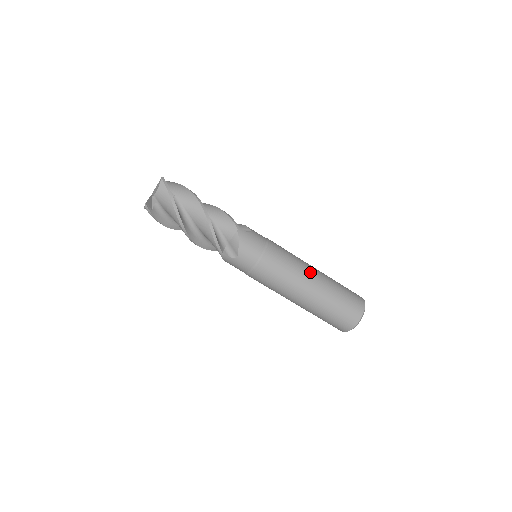
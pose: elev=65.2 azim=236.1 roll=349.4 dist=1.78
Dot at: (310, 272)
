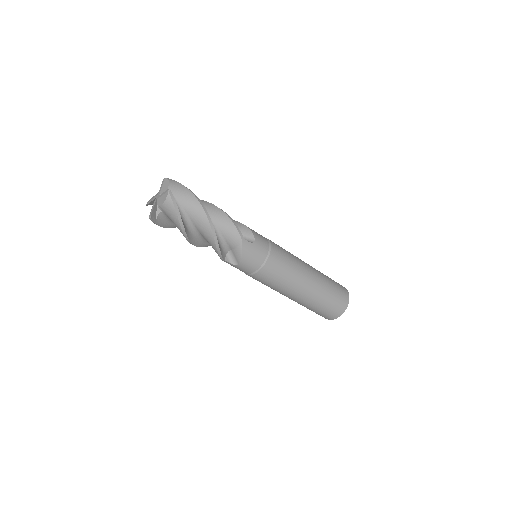
Dot at: (305, 277)
